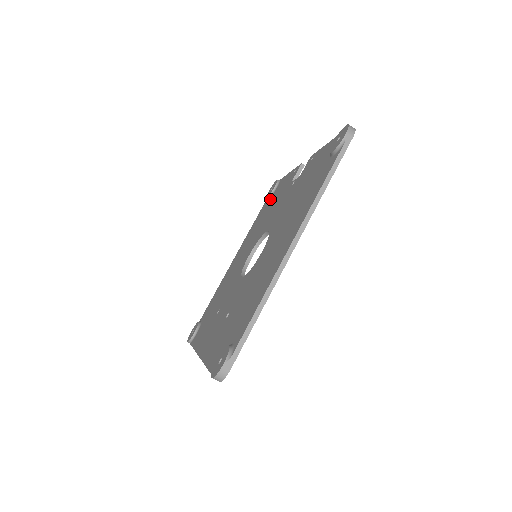
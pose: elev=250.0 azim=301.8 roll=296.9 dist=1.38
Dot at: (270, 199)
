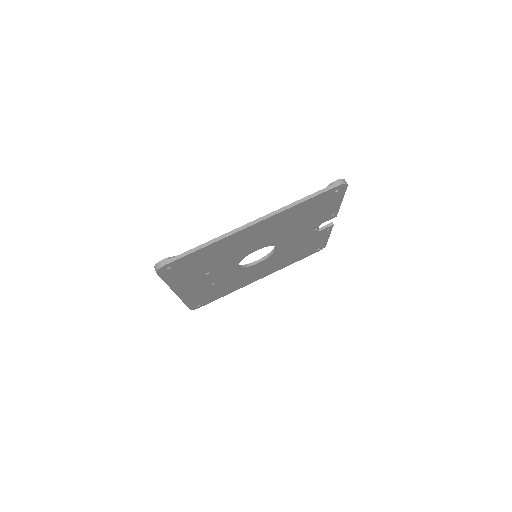
Dot at: occluded
